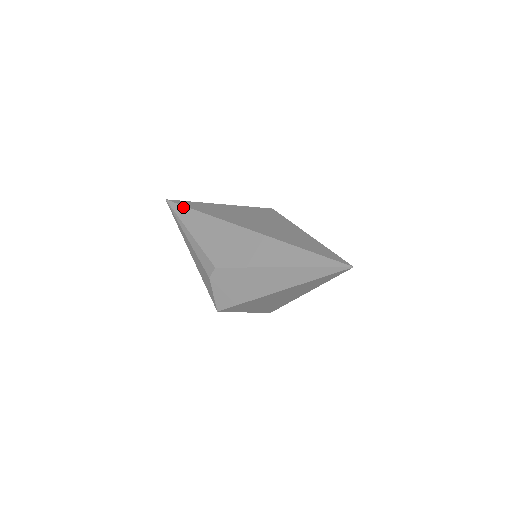
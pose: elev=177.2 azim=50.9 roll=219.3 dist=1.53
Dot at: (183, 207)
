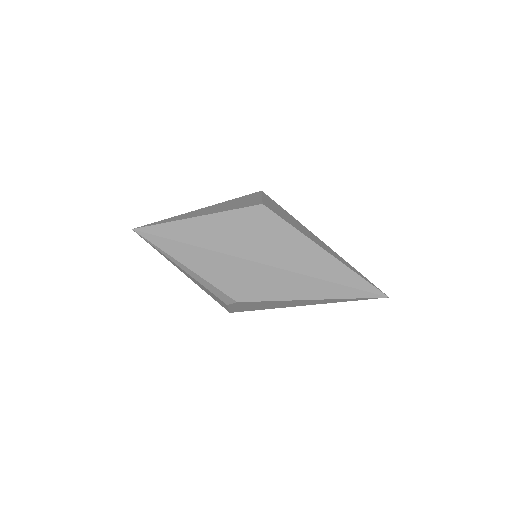
Dot at: (166, 240)
